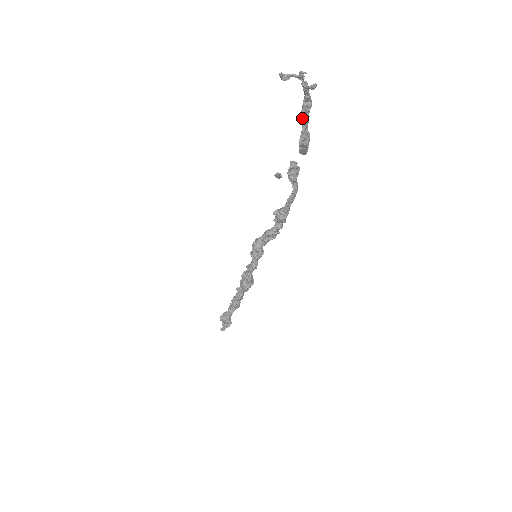
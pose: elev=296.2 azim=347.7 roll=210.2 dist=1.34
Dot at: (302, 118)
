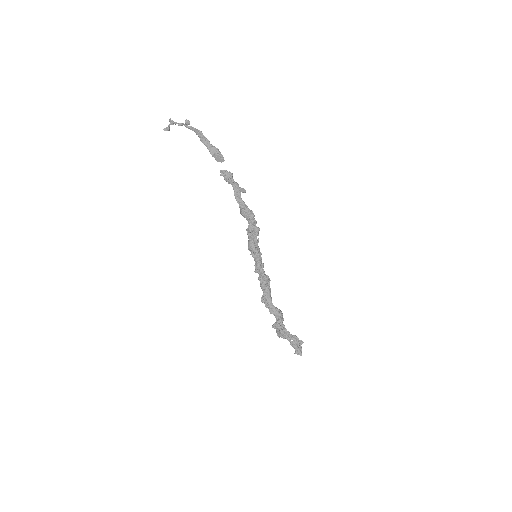
Dot at: (202, 142)
